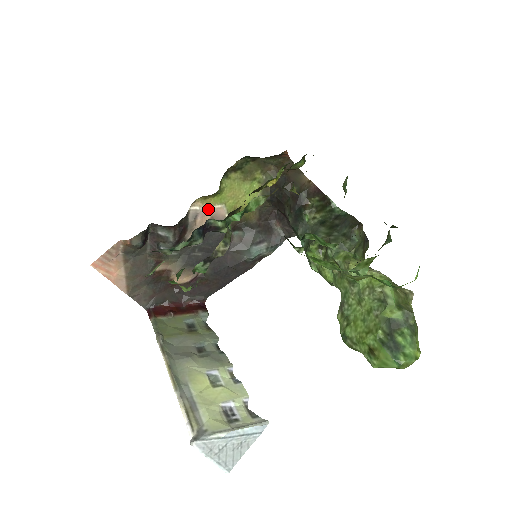
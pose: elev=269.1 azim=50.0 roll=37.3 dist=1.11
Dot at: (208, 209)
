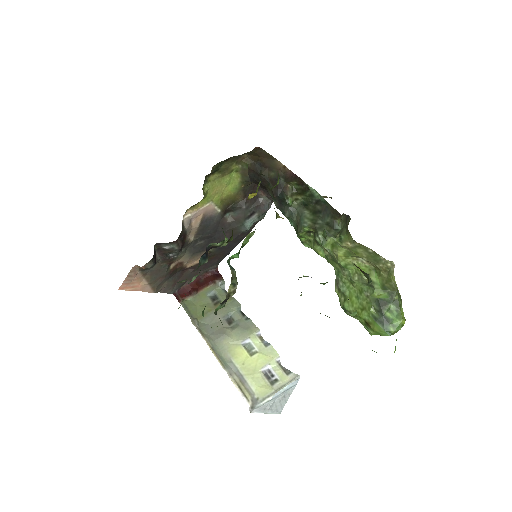
Dot at: (198, 211)
